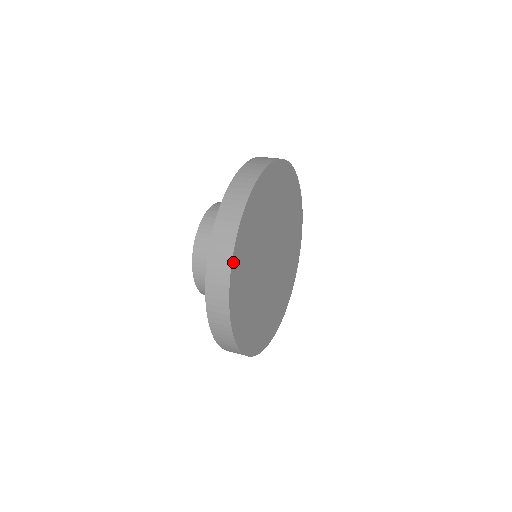
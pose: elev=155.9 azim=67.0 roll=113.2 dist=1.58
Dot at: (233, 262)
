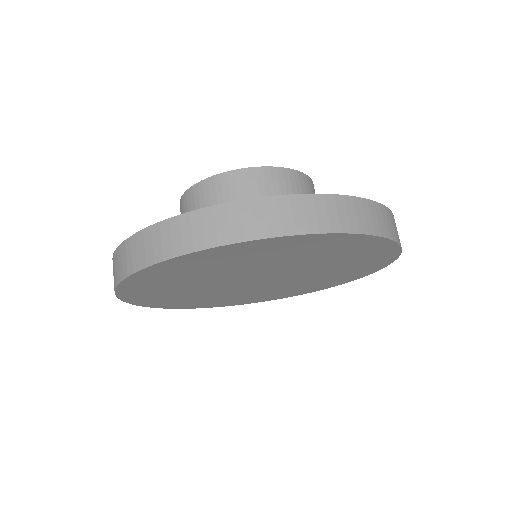
Dot at: (177, 258)
